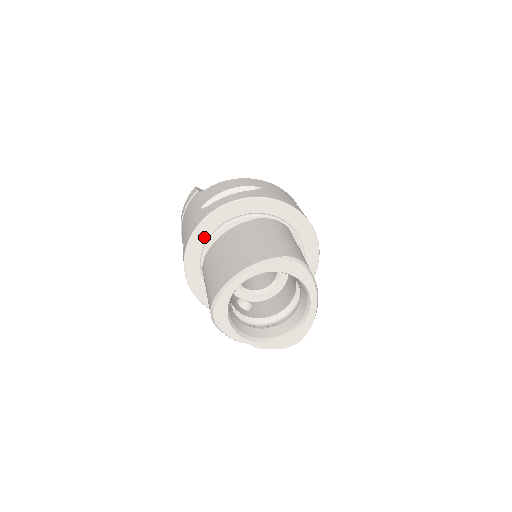
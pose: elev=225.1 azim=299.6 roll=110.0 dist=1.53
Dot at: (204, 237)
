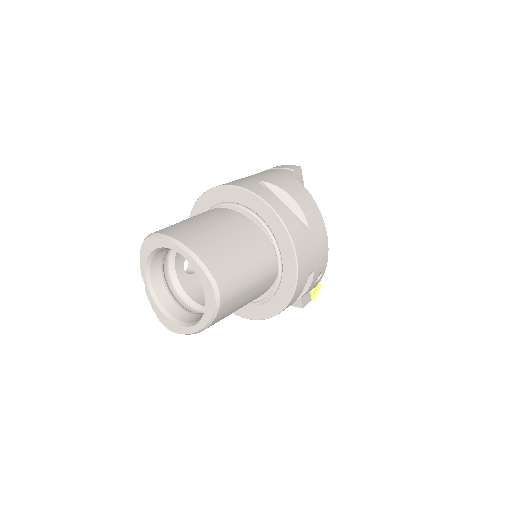
Dot at: (232, 198)
